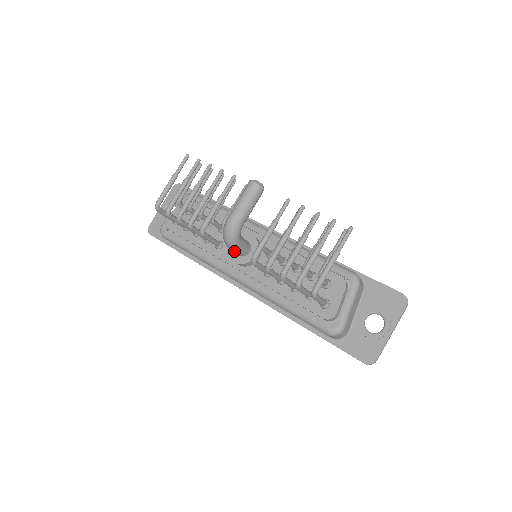
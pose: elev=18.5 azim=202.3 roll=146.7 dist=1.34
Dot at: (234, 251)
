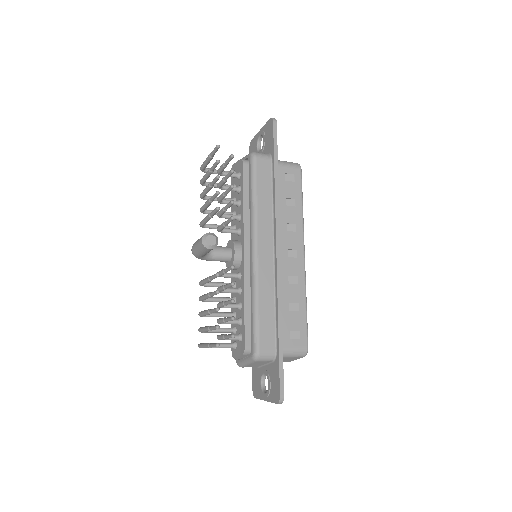
Dot at: occluded
